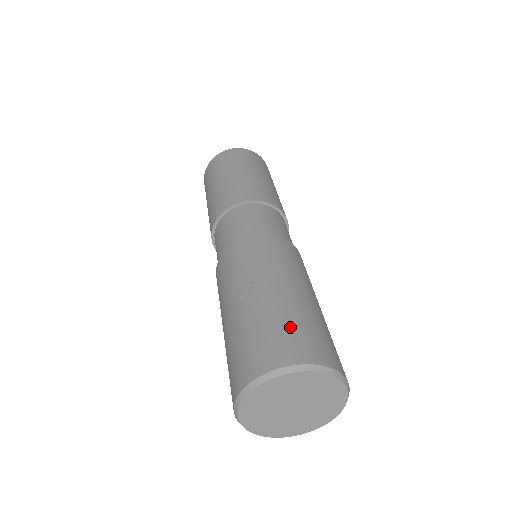
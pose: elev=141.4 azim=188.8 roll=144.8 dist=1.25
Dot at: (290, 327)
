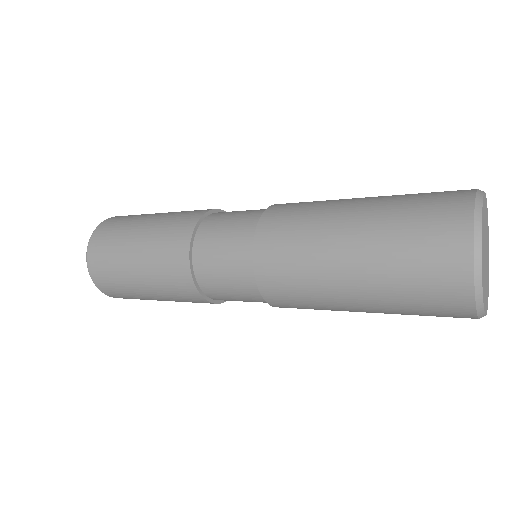
Dot at: occluded
